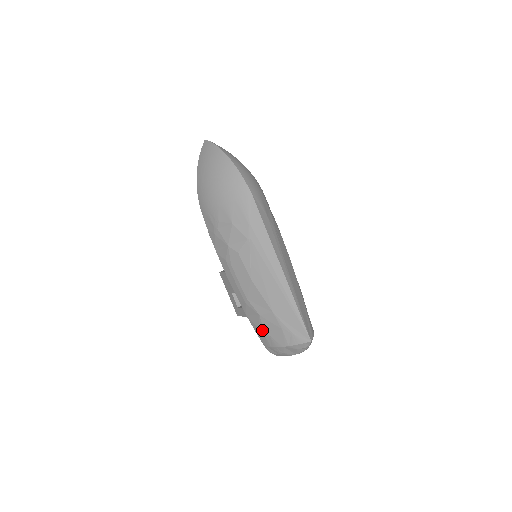
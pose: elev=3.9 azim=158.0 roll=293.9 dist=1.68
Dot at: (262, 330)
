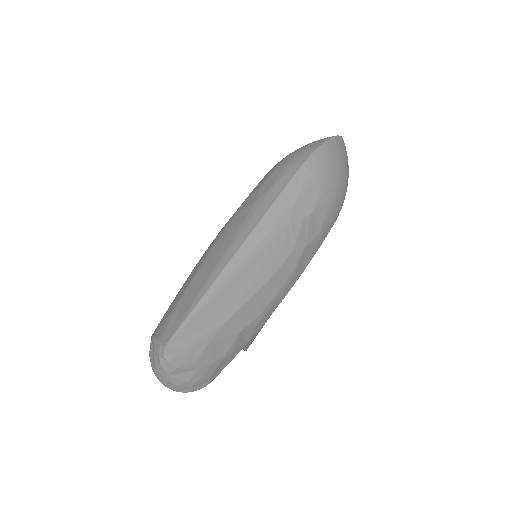
Dot at: occluded
